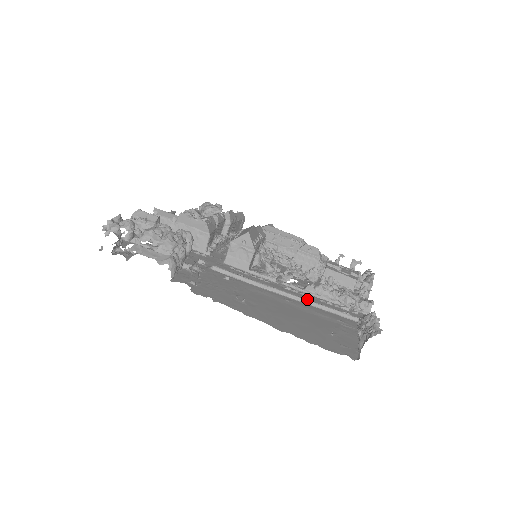
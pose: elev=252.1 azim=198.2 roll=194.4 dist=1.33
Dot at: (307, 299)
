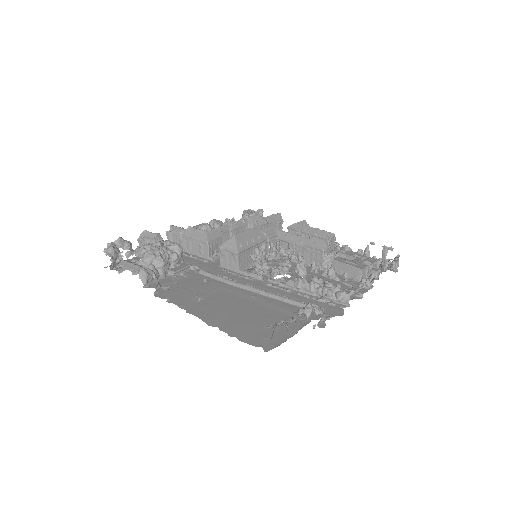
Dot at: (274, 294)
